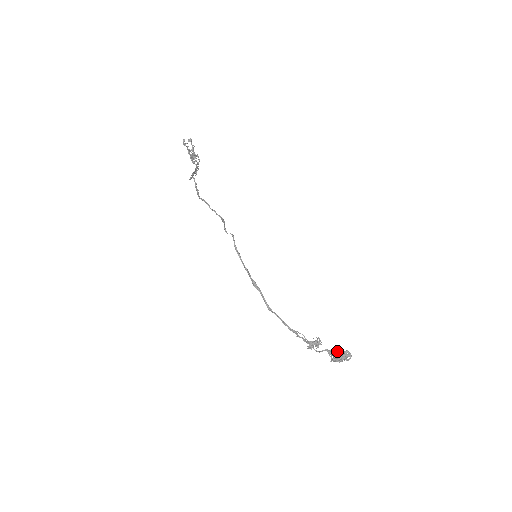
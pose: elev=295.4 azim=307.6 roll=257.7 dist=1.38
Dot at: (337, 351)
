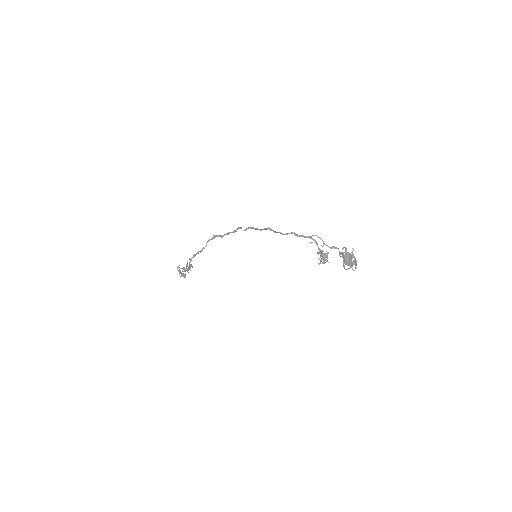
Dot at: occluded
